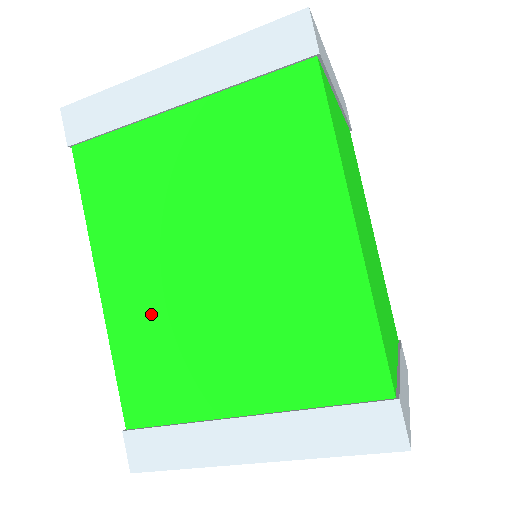
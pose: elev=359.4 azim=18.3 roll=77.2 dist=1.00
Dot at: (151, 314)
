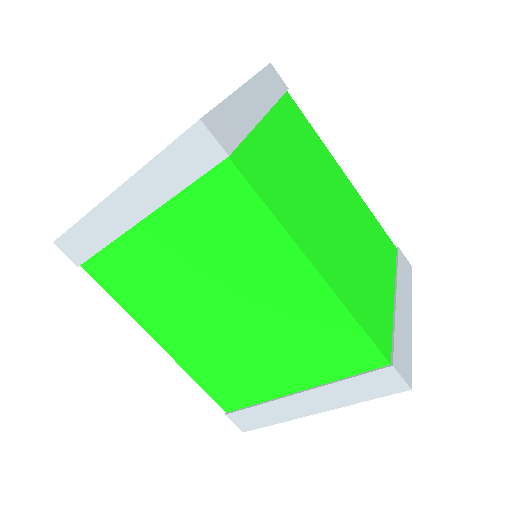
Dot at: (204, 353)
